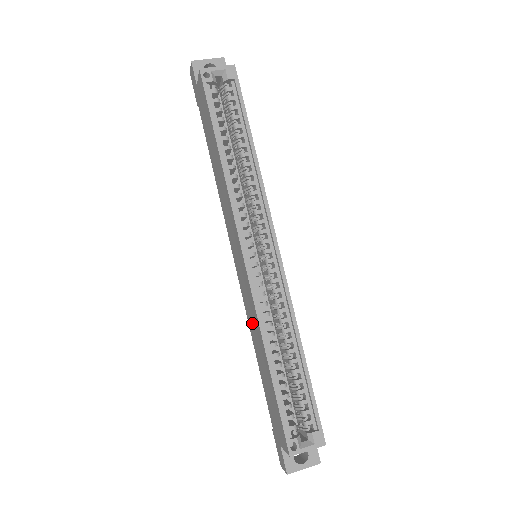
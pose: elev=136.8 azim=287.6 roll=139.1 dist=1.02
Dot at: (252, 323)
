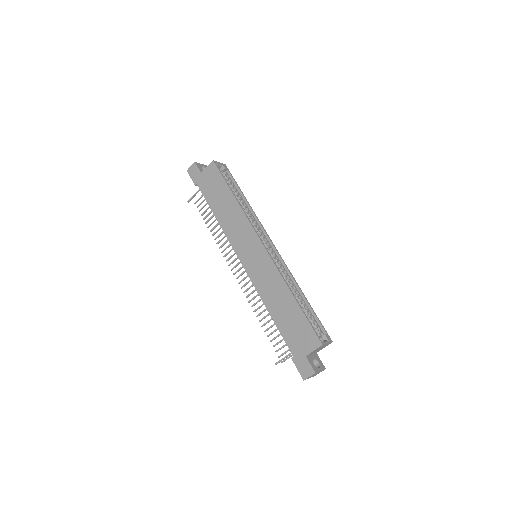
Dot at: (268, 288)
